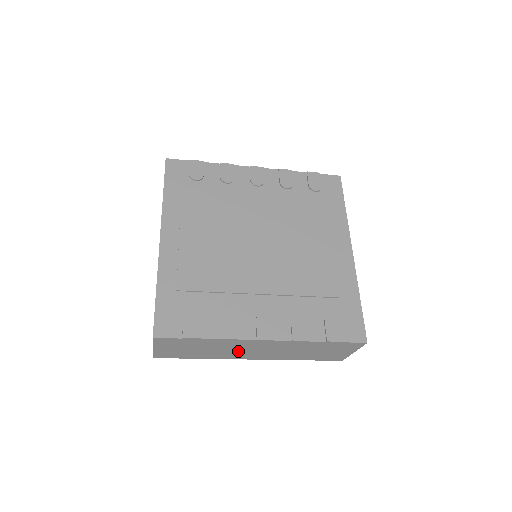
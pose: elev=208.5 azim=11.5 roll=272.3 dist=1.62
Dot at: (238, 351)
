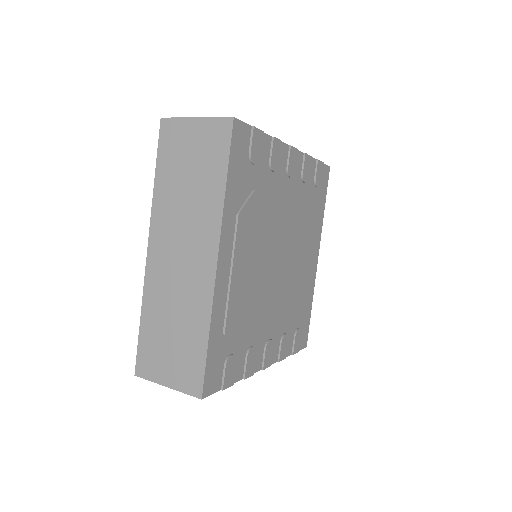
Dot at: occluded
